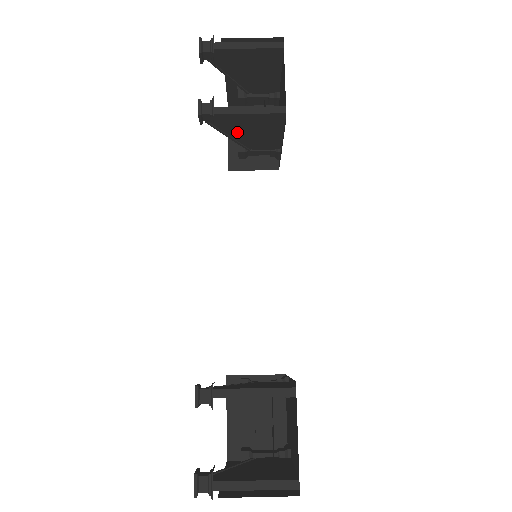
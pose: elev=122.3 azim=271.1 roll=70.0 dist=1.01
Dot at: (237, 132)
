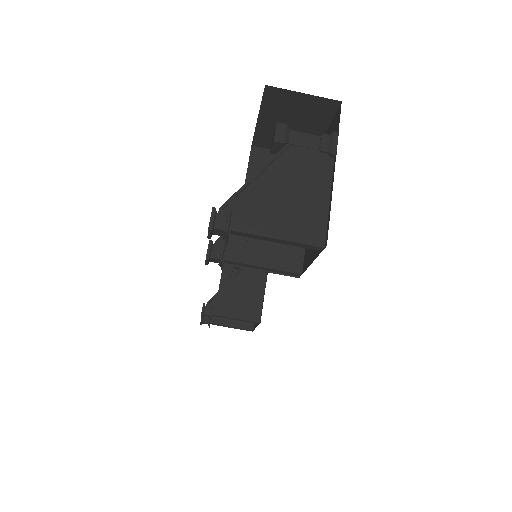
Dot at: occluded
